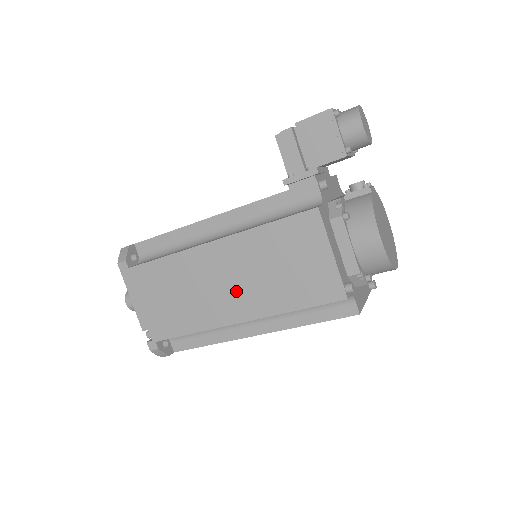
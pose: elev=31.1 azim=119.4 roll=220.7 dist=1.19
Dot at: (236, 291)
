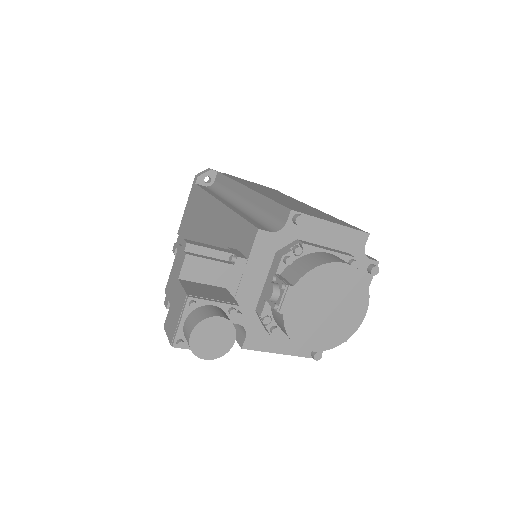
Dot at: occluded
